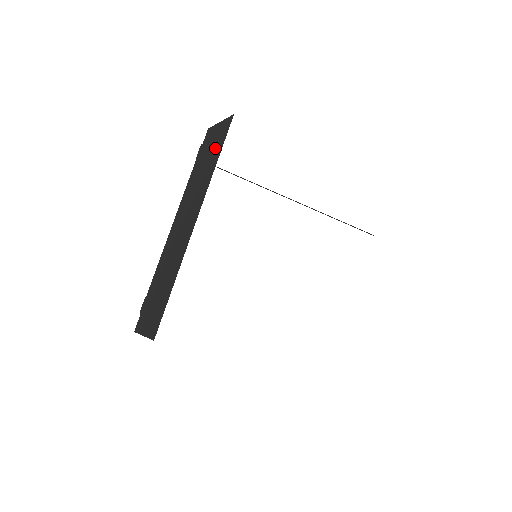
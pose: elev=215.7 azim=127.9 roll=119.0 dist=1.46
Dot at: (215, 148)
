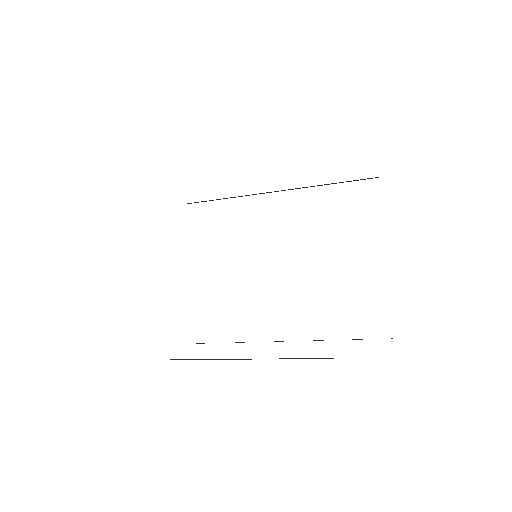
Dot at: occluded
